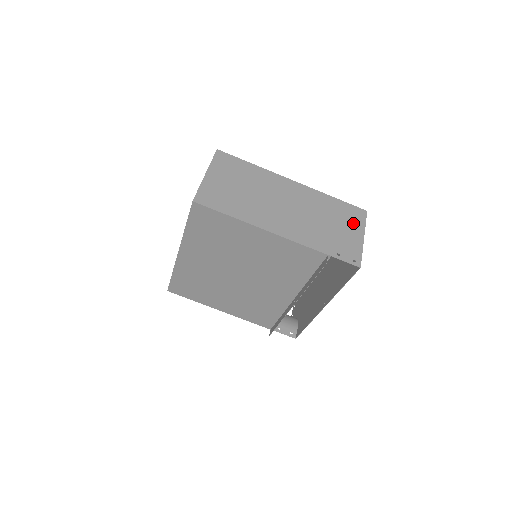
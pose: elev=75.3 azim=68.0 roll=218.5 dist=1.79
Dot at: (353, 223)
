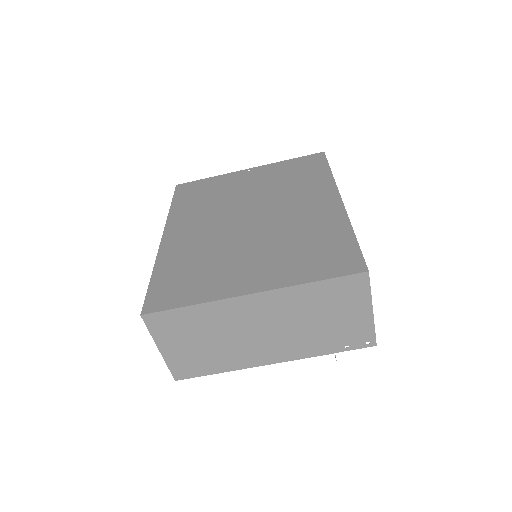
Dot at: (353, 301)
